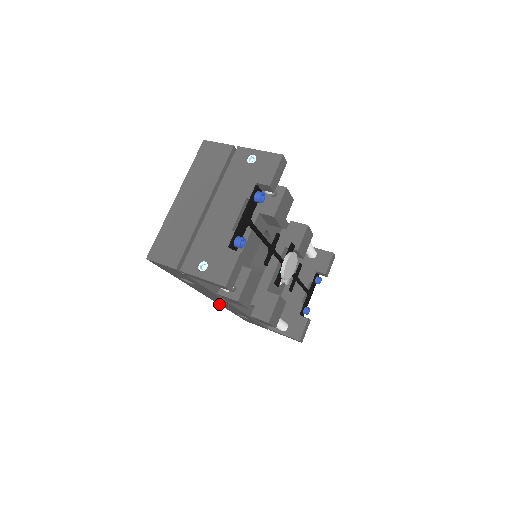
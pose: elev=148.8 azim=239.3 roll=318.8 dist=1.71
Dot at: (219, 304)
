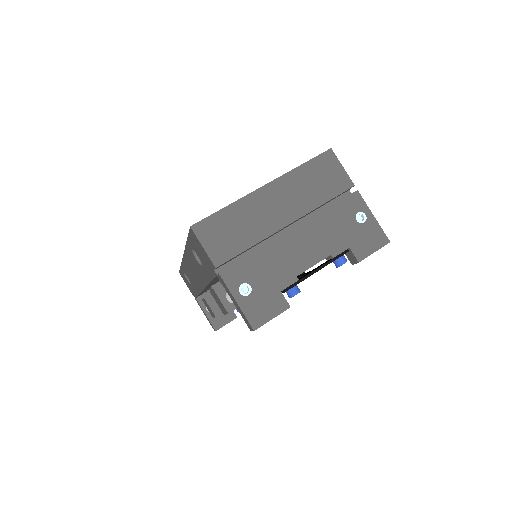
Dot at: (182, 261)
